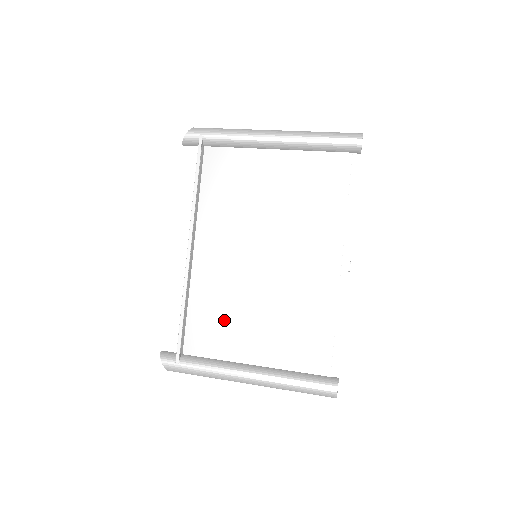
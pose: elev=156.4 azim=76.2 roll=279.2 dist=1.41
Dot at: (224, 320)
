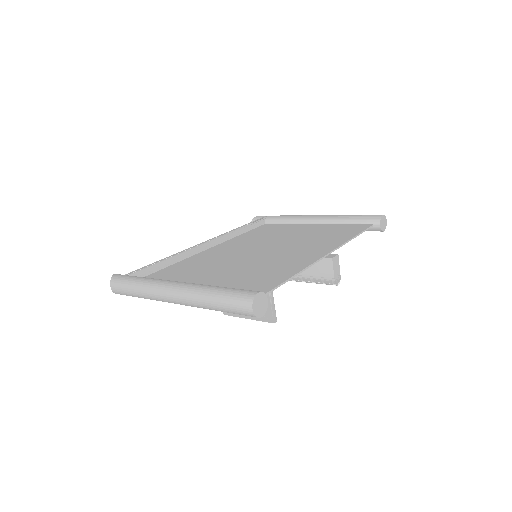
Dot at: (194, 270)
